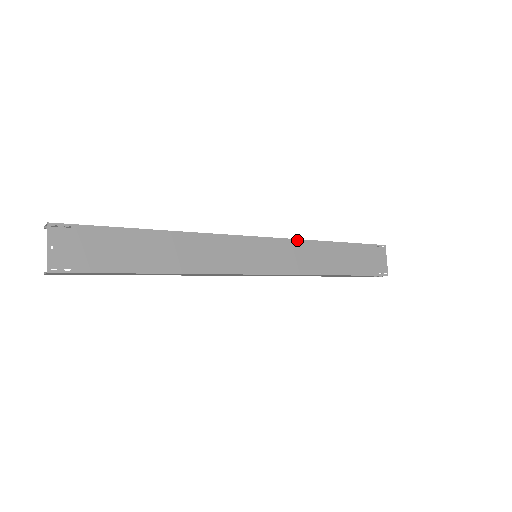
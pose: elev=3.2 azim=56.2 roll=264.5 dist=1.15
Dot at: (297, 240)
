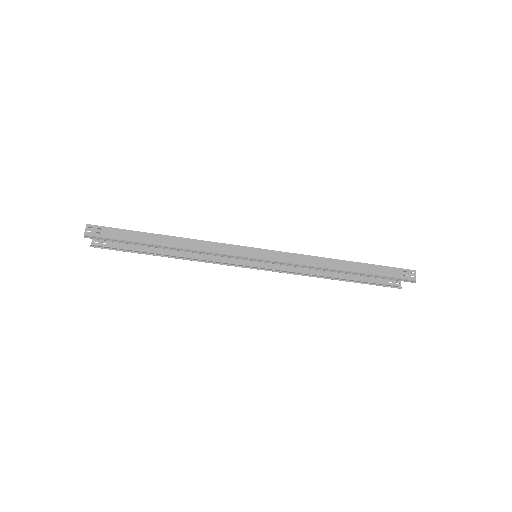
Dot at: occluded
